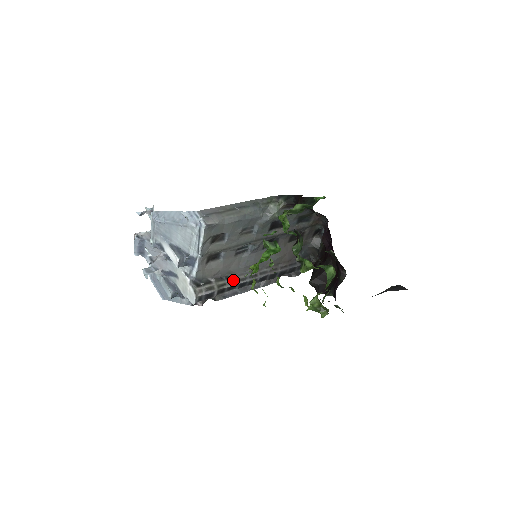
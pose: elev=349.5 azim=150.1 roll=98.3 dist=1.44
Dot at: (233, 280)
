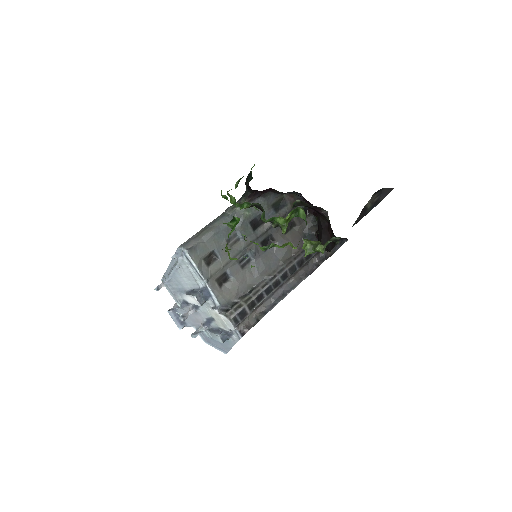
Dot at: (256, 290)
